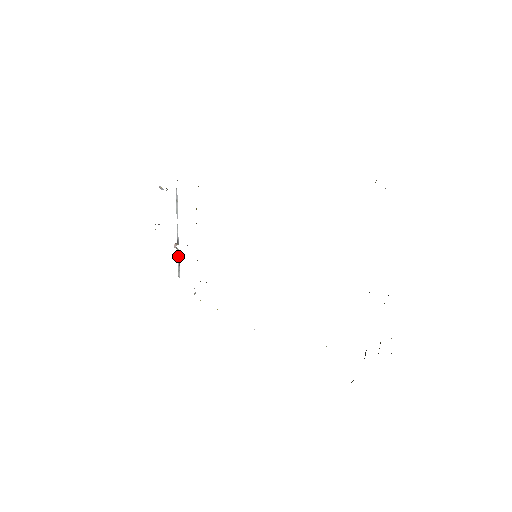
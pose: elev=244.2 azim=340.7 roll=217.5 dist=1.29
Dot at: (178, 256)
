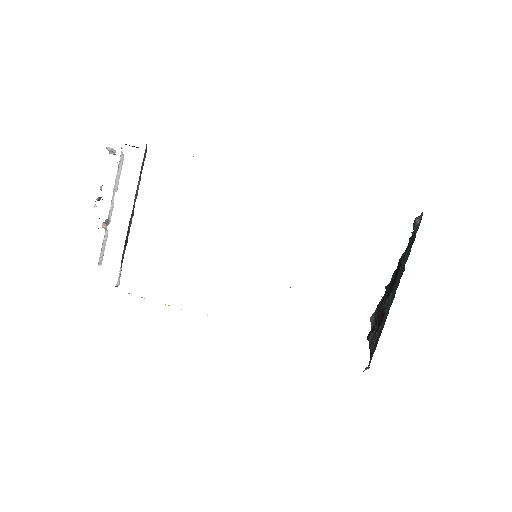
Dot at: (104, 238)
